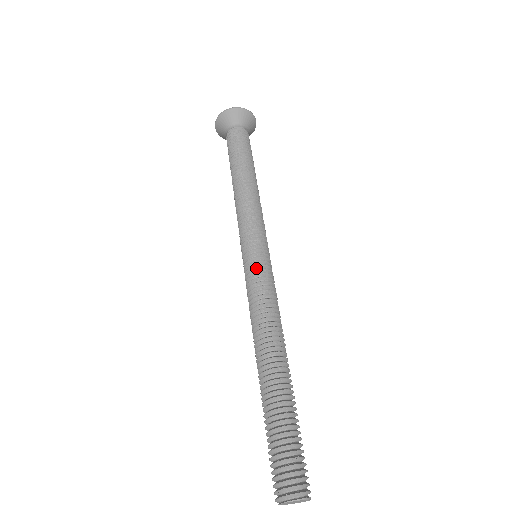
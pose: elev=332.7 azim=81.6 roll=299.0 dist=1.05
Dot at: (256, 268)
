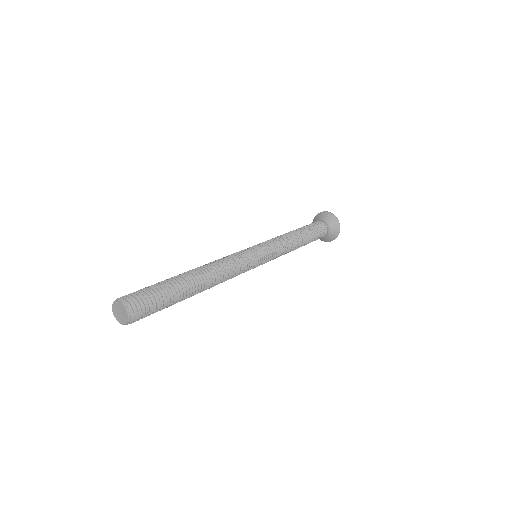
Dot at: (244, 251)
